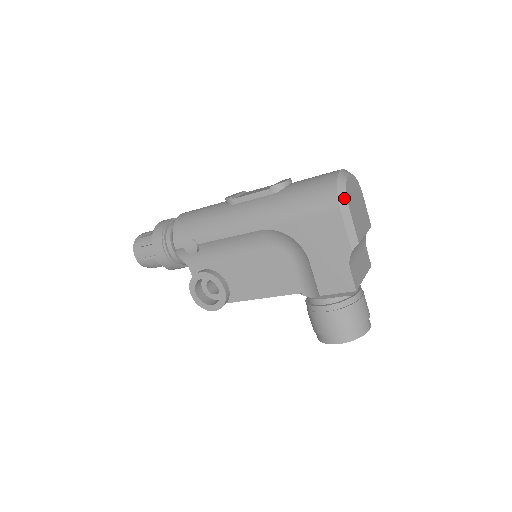
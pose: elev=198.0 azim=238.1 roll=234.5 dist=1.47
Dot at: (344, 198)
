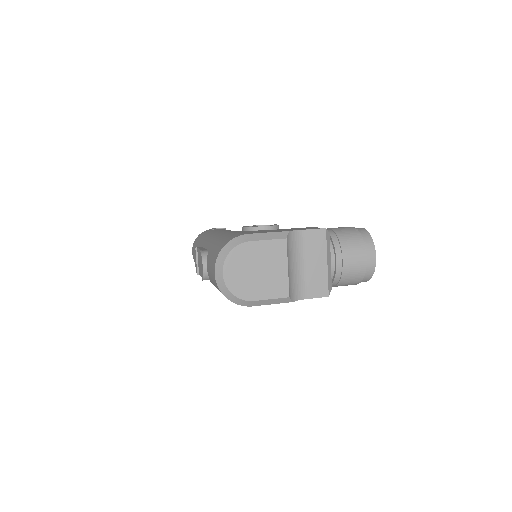
Dot at: (242, 302)
